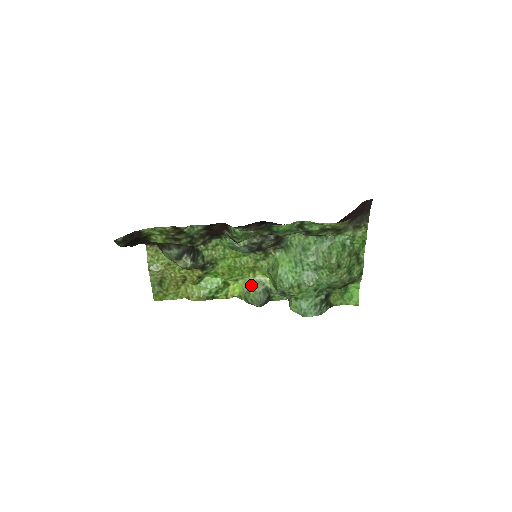
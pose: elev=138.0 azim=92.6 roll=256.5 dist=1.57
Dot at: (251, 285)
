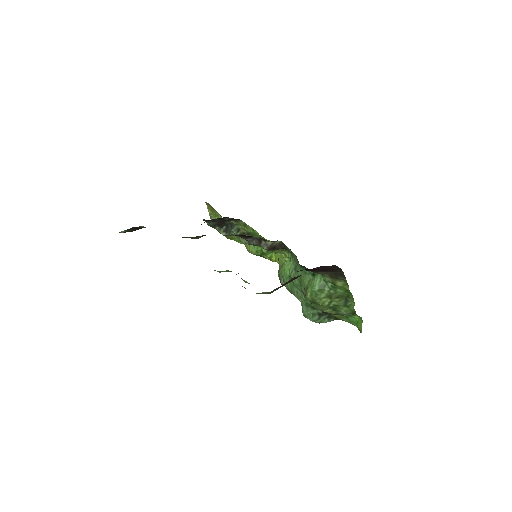
Dot at: (283, 263)
